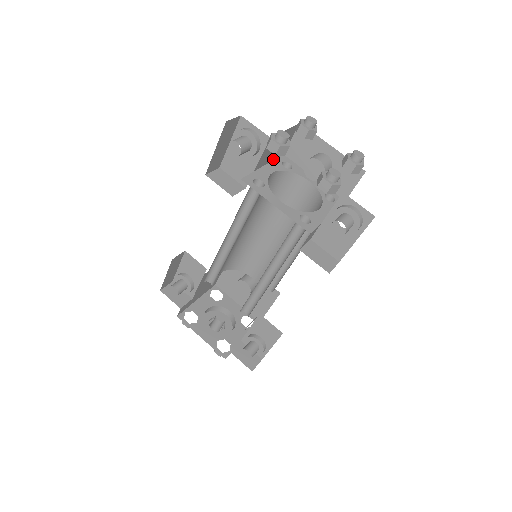
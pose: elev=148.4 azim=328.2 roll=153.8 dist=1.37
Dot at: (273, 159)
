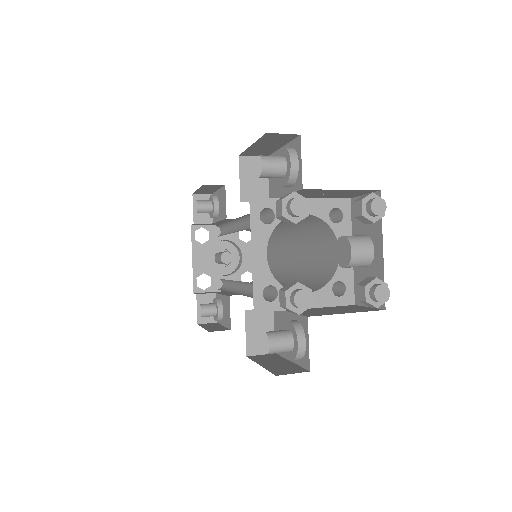
Dot at: (326, 197)
